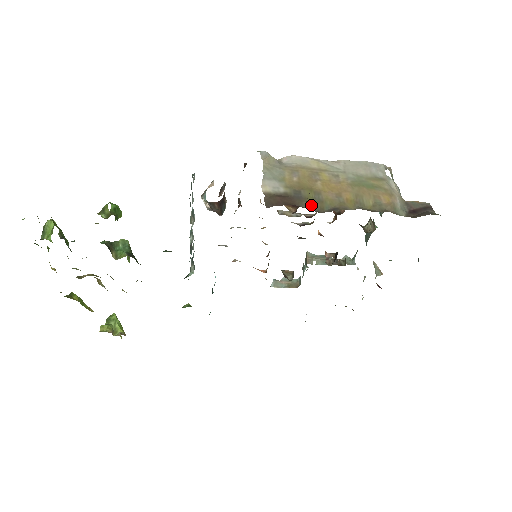
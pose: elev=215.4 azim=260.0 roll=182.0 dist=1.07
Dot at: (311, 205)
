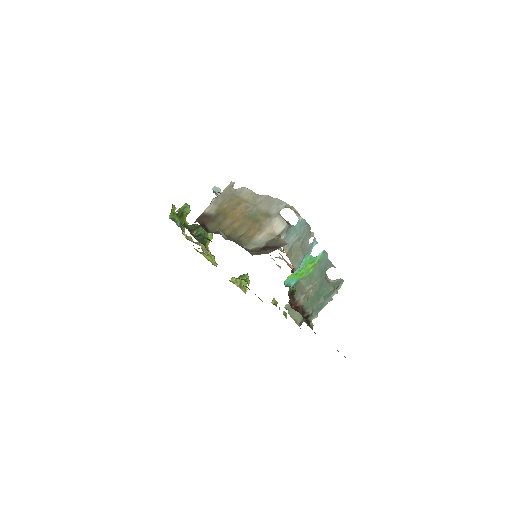
Dot at: (212, 226)
